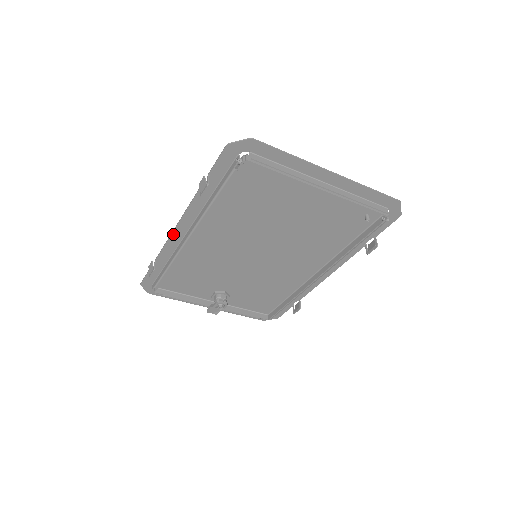
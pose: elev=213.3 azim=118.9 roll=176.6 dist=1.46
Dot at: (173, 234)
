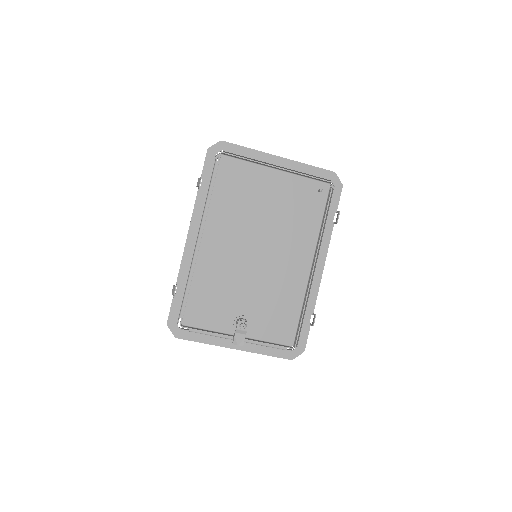
Dot at: (186, 245)
